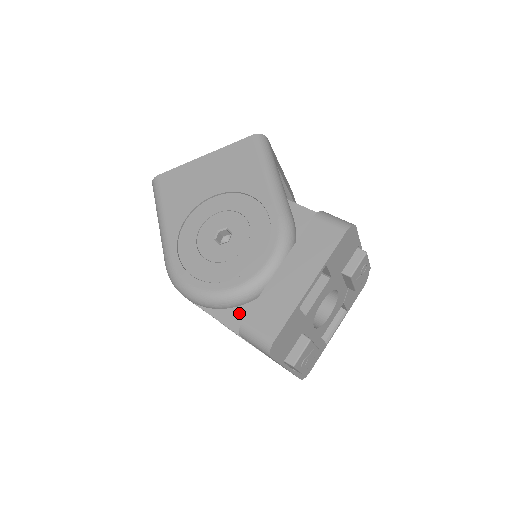
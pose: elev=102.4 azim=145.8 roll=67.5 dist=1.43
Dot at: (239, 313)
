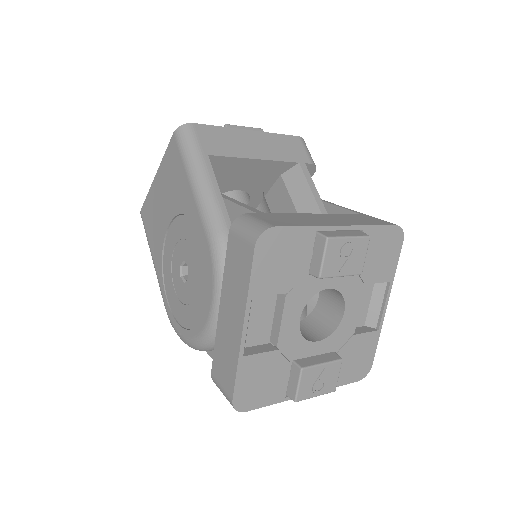
Dot at: occluded
